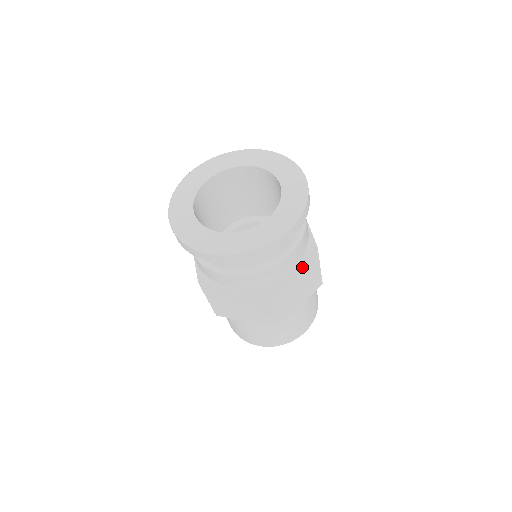
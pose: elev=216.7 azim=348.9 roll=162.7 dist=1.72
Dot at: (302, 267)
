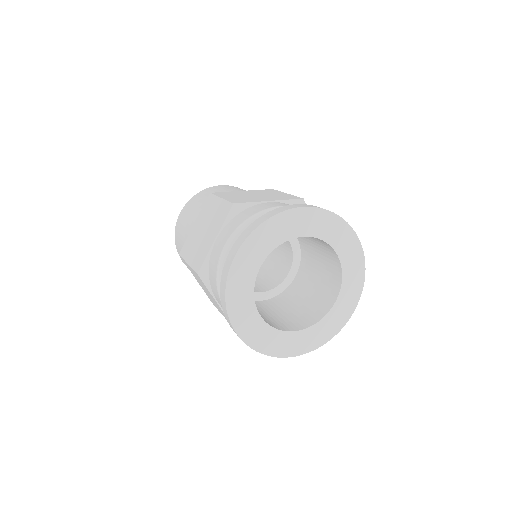
Dot at: occluded
